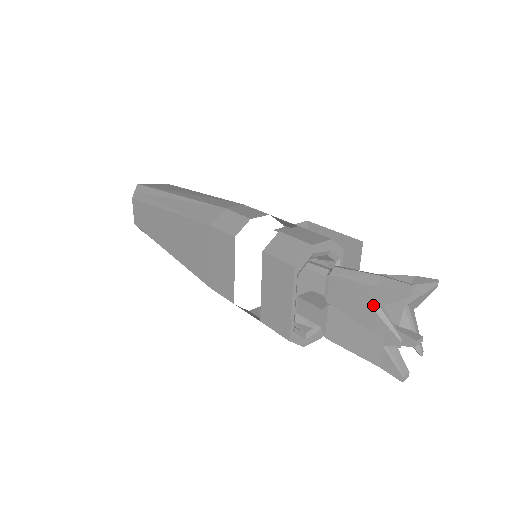
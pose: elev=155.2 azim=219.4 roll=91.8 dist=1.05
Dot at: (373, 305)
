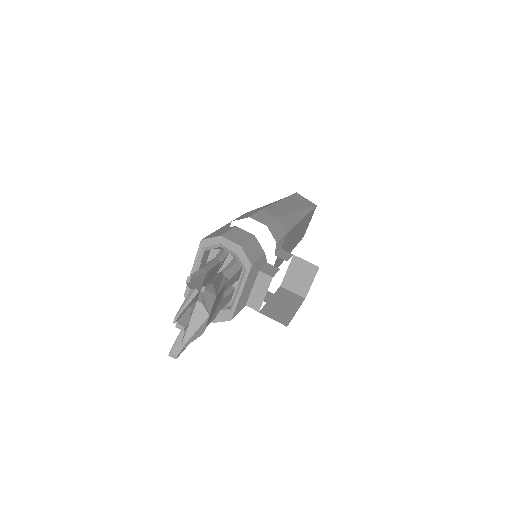
Dot at: occluded
